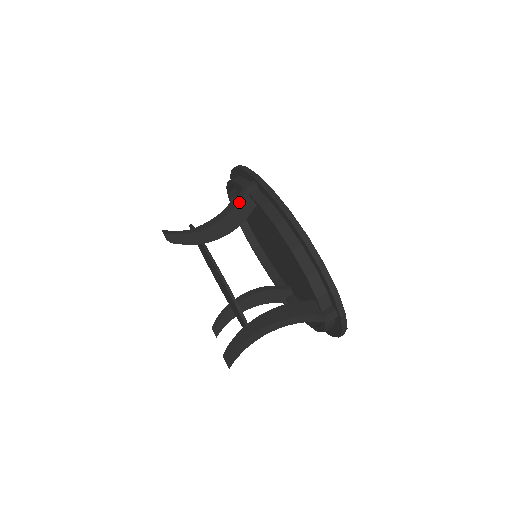
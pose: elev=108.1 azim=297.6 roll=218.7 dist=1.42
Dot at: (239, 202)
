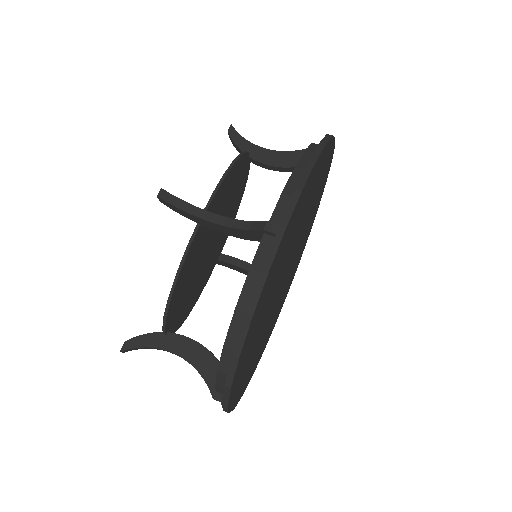
Dot at: (250, 230)
